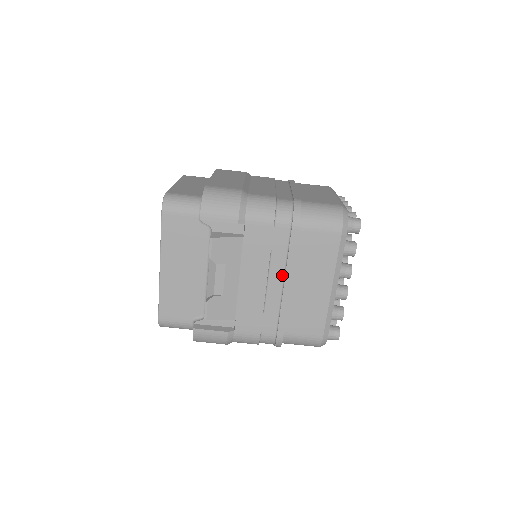
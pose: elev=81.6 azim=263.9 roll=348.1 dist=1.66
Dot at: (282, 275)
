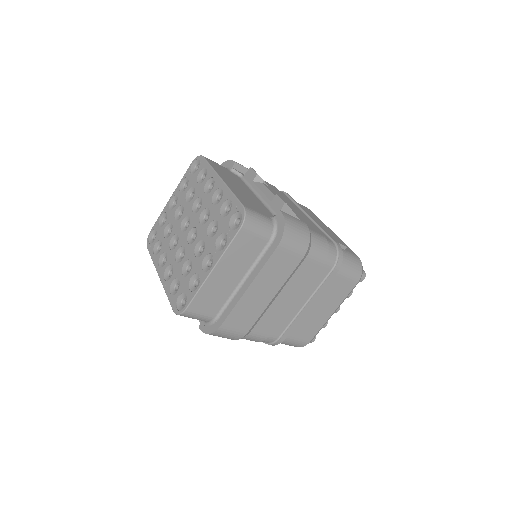
Dot at: occluded
